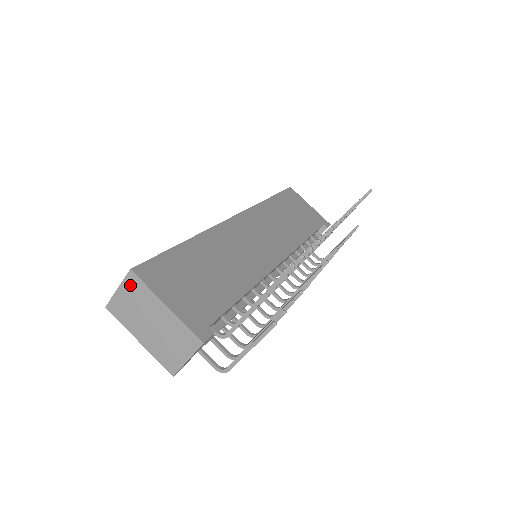
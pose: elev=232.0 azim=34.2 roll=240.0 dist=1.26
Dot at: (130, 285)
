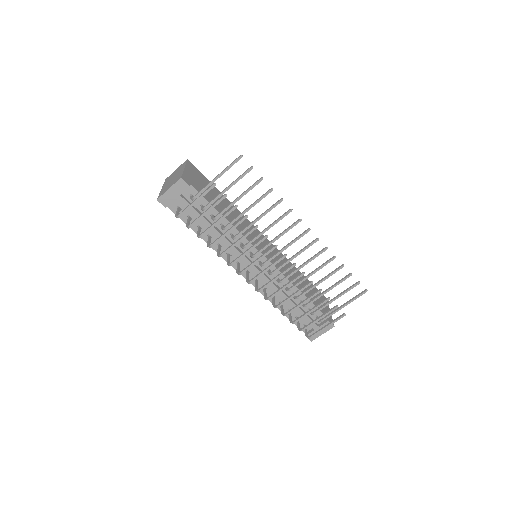
Dot at: (182, 165)
